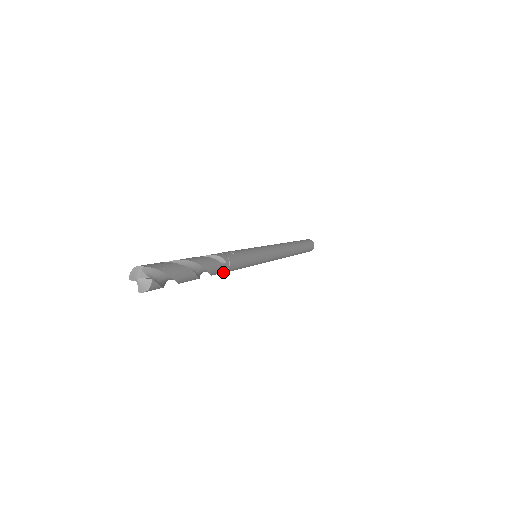
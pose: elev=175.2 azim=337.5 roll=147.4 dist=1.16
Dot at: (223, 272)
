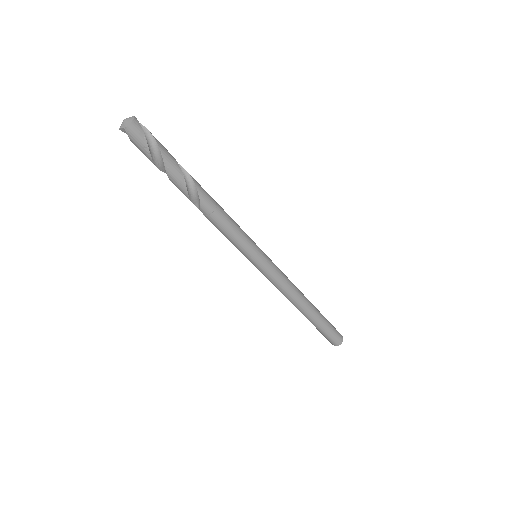
Dot at: (213, 209)
